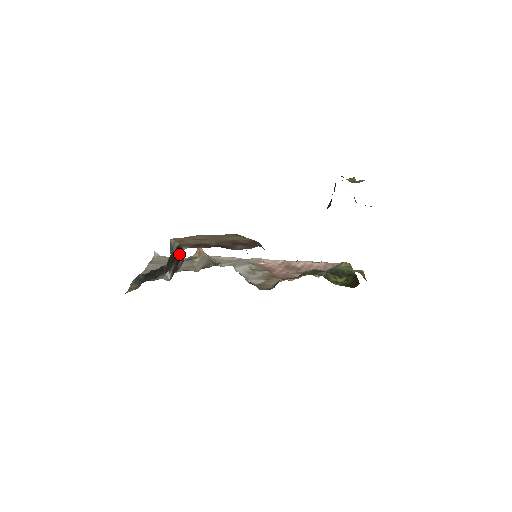
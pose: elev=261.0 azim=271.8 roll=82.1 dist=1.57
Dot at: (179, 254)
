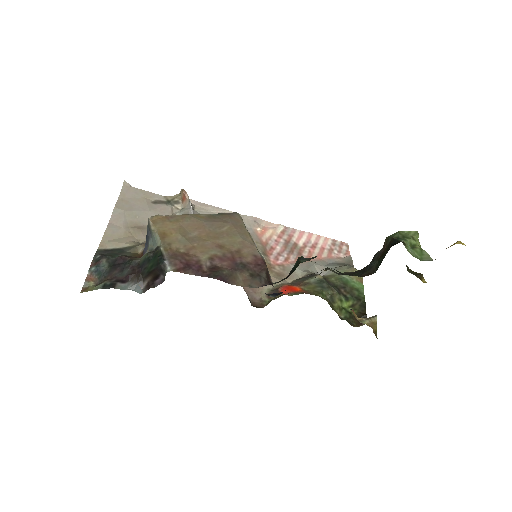
Dot at: (160, 270)
